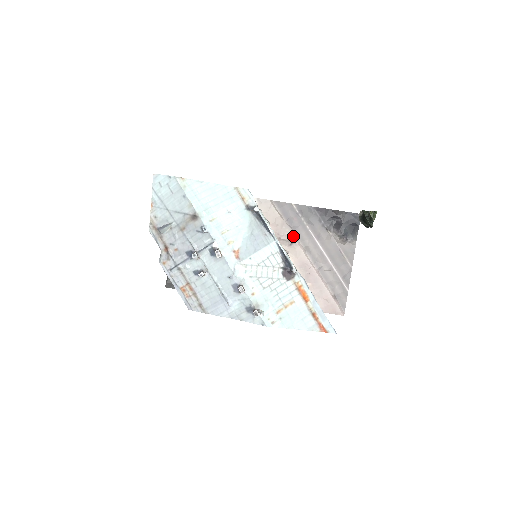
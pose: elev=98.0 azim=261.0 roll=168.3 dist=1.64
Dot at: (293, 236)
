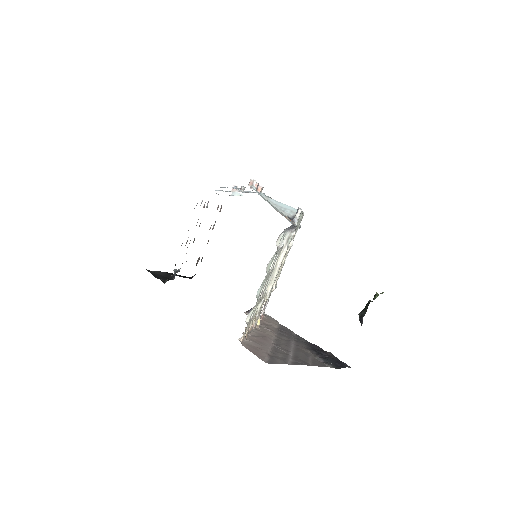
Dot at: (275, 332)
